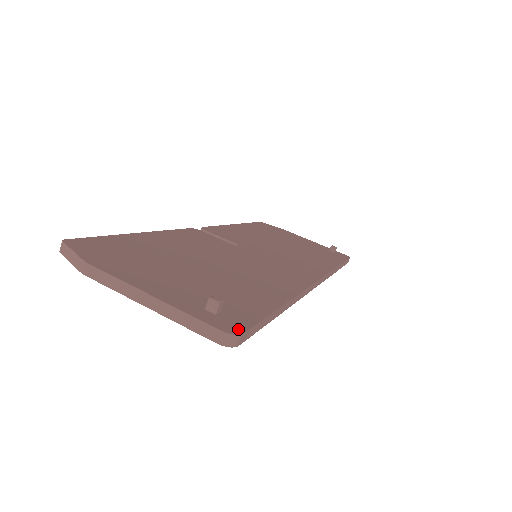
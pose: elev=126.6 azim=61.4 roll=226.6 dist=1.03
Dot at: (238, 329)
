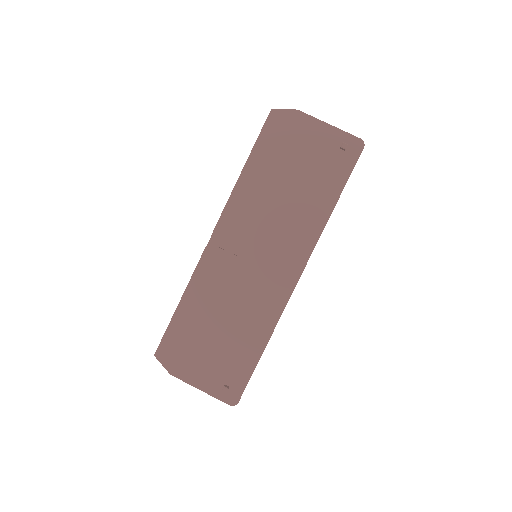
Dot at: (236, 400)
